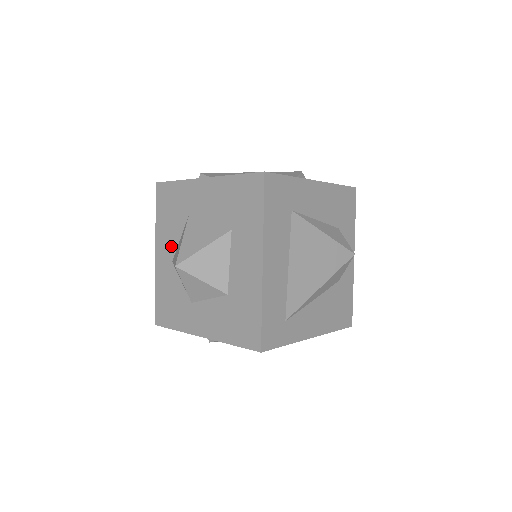
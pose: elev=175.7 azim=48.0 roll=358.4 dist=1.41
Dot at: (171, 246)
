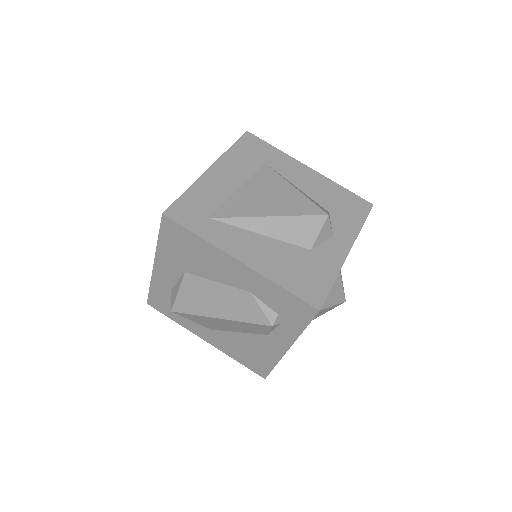
Dot at: occluded
